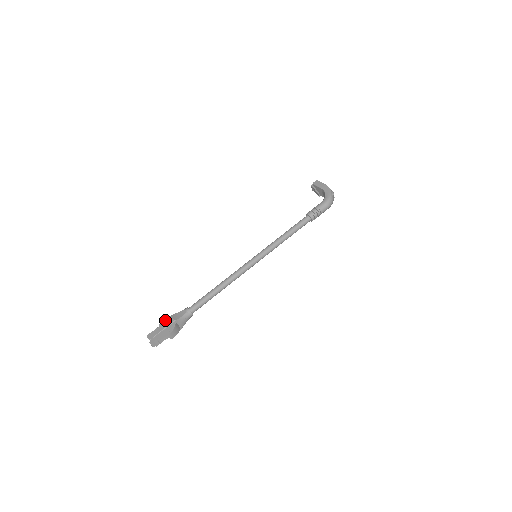
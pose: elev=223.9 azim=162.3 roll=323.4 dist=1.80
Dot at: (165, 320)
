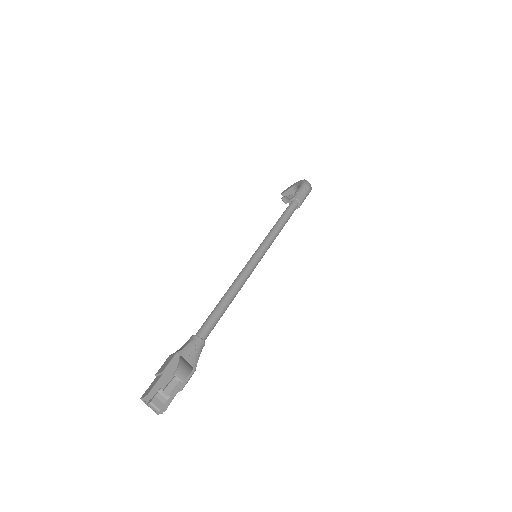
Dot at: occluded
